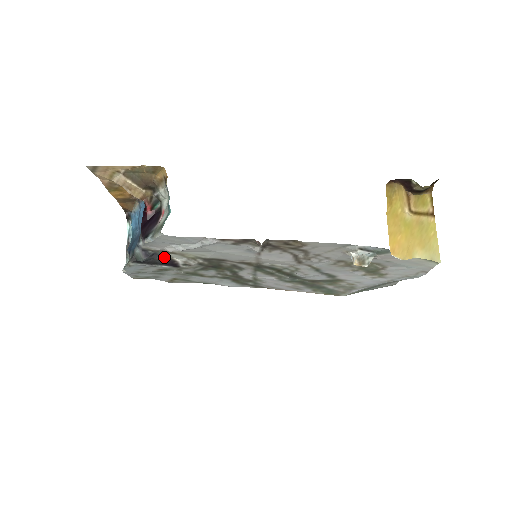
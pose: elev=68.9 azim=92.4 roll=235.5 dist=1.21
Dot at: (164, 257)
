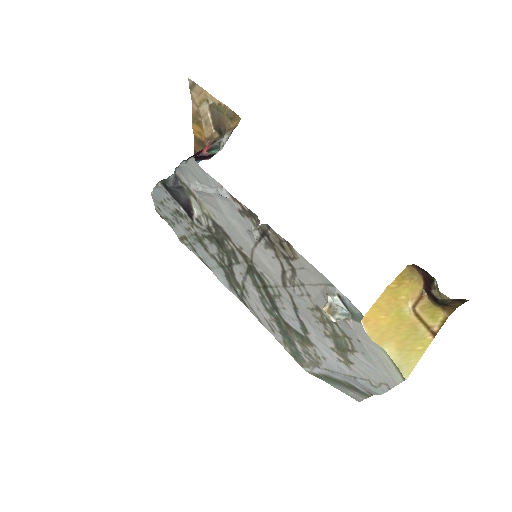
Dot at: (187, 198)
